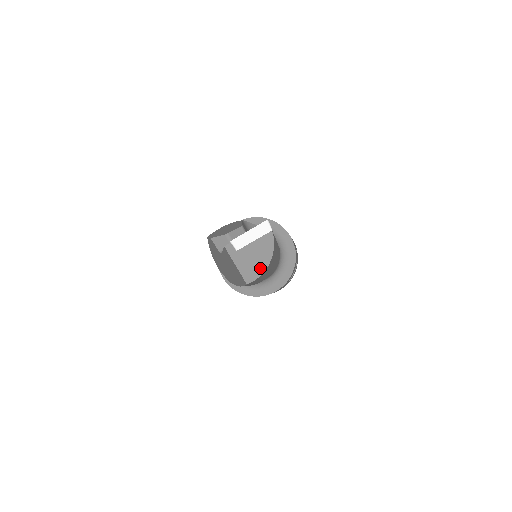
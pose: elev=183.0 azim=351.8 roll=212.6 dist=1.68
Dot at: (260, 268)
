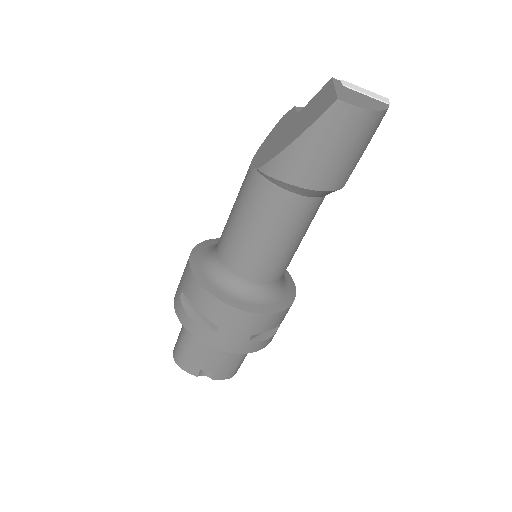
Dot at: (361, 105)
